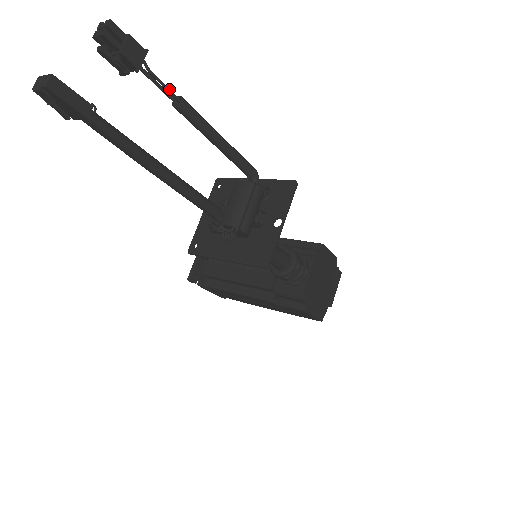
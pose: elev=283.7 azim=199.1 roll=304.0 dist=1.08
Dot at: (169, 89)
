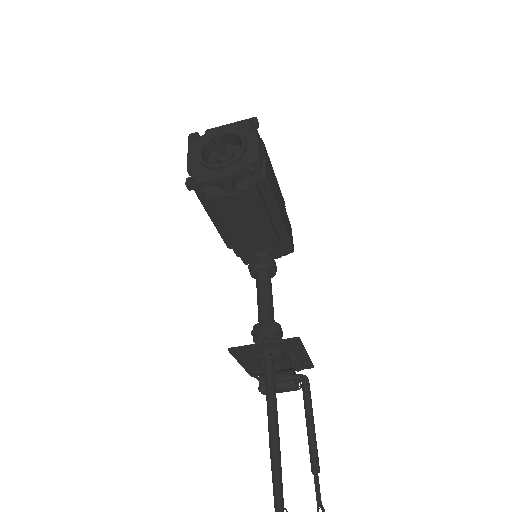
Dot at: (319, 484)
